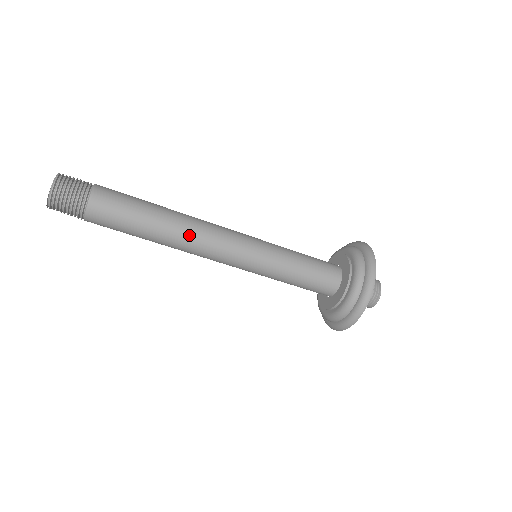
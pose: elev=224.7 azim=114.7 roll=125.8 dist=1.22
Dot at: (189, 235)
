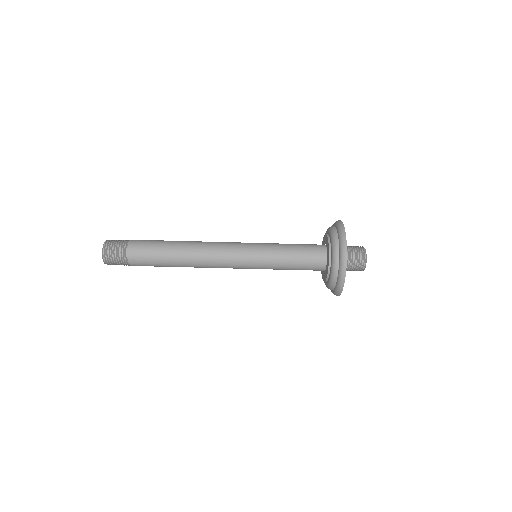
Dot at: (199, 247)
